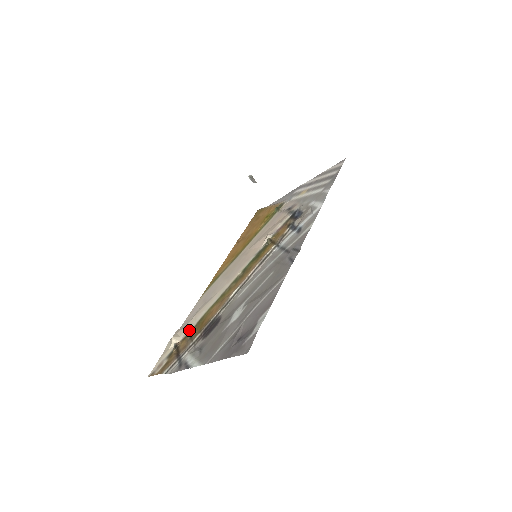
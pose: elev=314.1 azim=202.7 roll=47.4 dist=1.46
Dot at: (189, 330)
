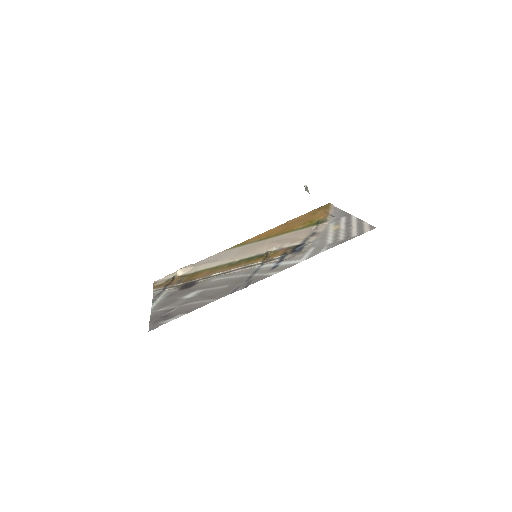
Dot at: (189, 273)
